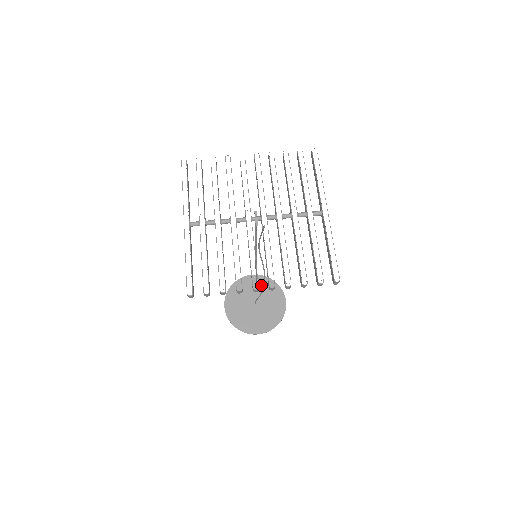
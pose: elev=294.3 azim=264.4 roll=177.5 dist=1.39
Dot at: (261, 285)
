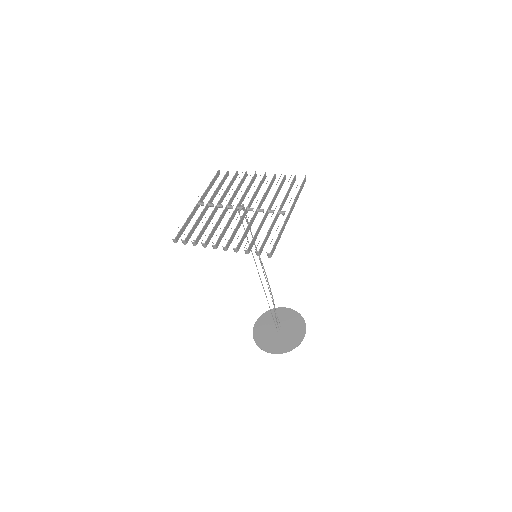
Dot at: (291, 317)
